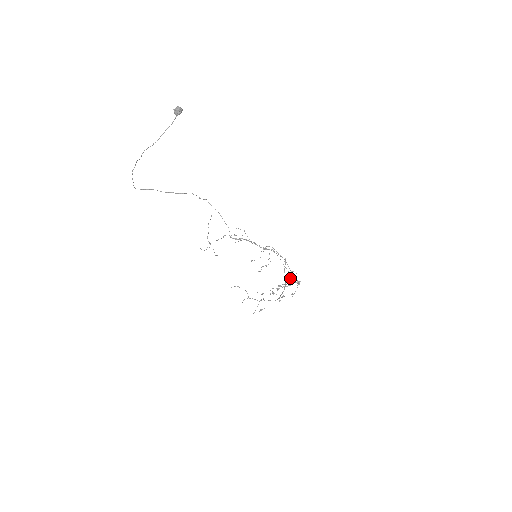
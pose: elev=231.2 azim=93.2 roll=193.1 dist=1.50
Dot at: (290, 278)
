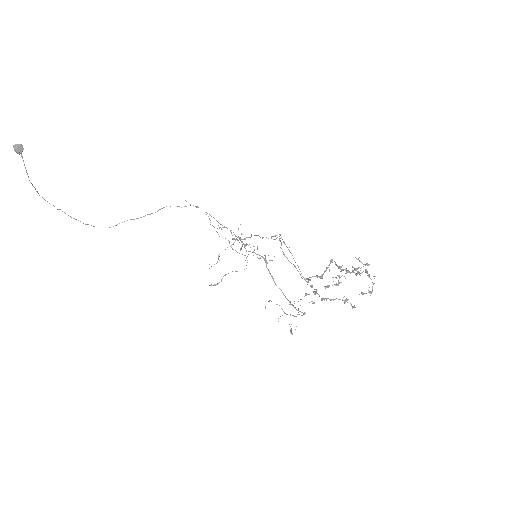
Dot at: (323, 273)
